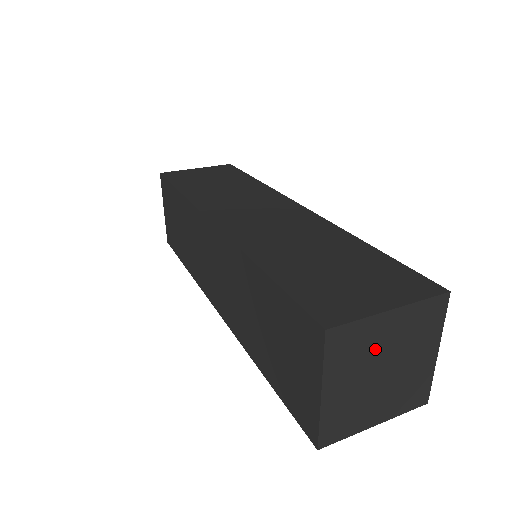
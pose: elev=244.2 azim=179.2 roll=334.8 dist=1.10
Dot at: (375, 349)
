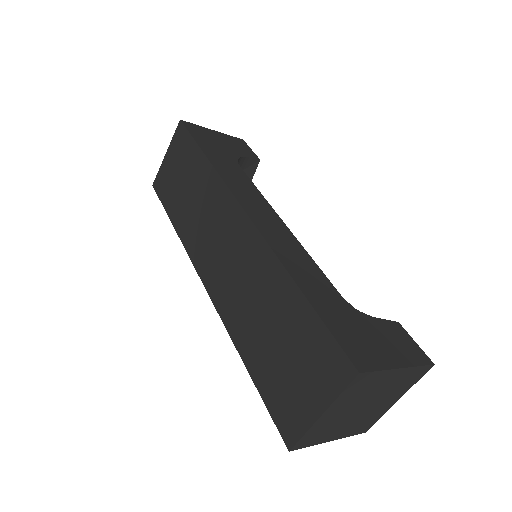
Dot at: (339, 418)
